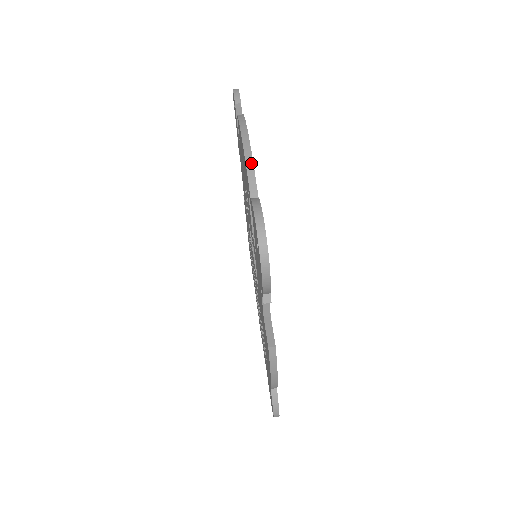
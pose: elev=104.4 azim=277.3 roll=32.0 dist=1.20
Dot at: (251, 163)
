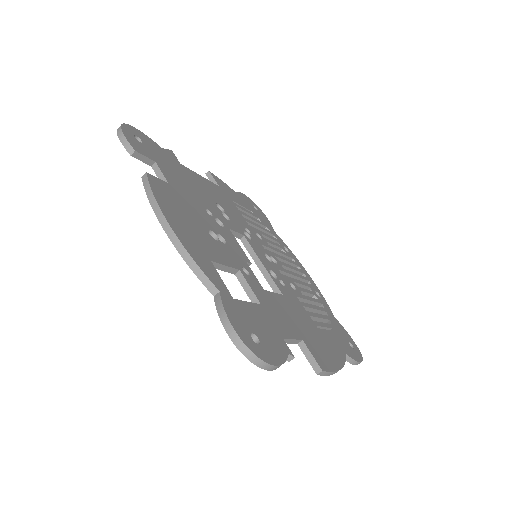
Dot at: (190, 259)
